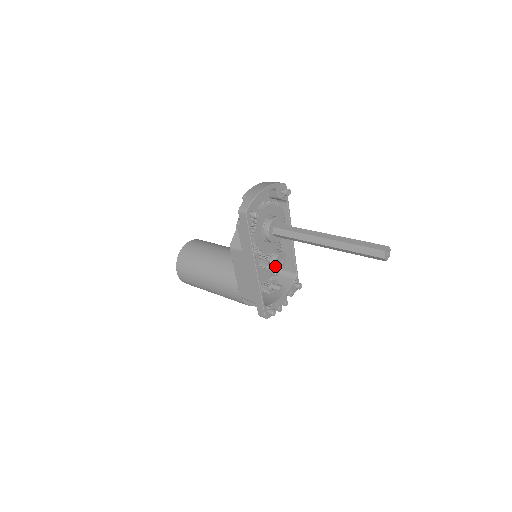
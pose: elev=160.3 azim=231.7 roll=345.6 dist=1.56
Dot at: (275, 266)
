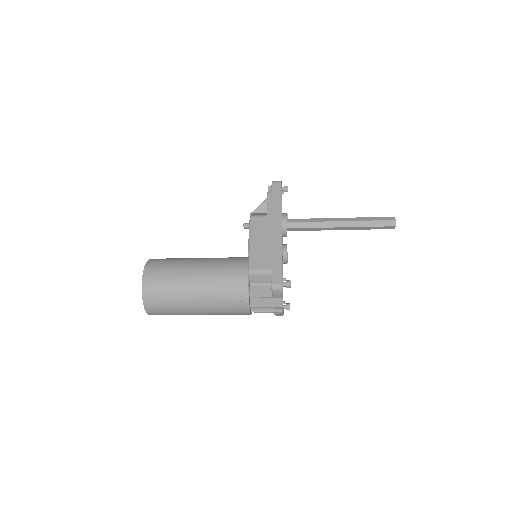
Dot at: occluded
